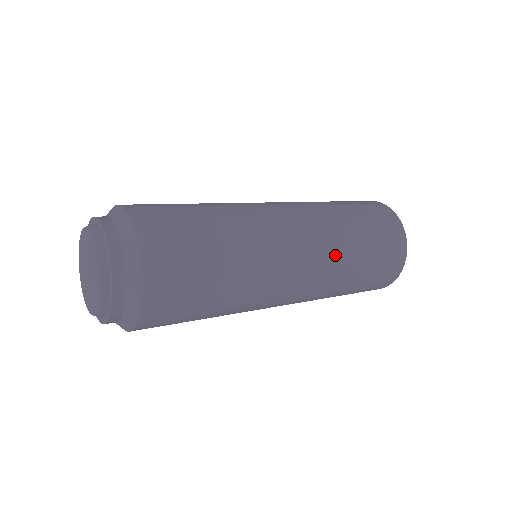
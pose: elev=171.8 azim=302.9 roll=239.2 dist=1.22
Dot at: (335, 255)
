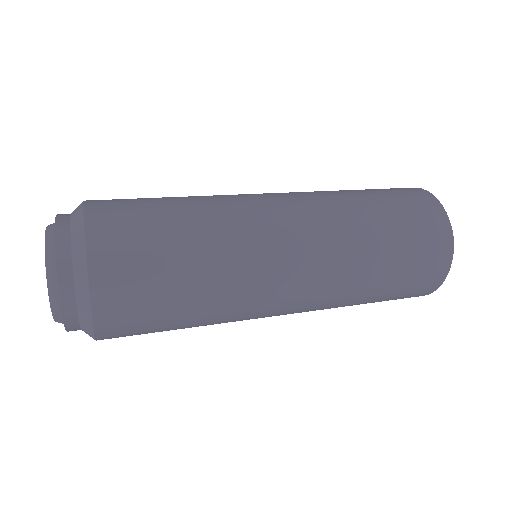
Dot at: (345, 273)
